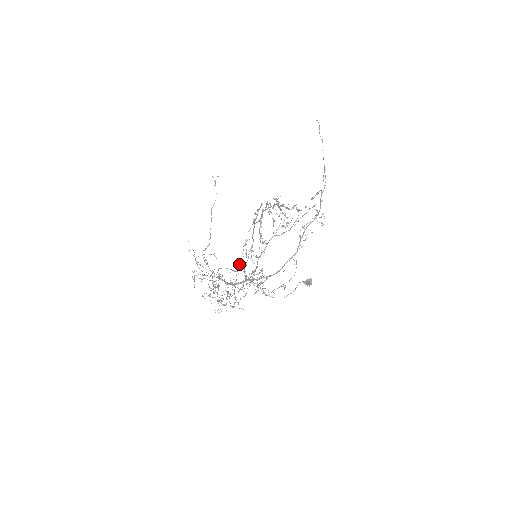
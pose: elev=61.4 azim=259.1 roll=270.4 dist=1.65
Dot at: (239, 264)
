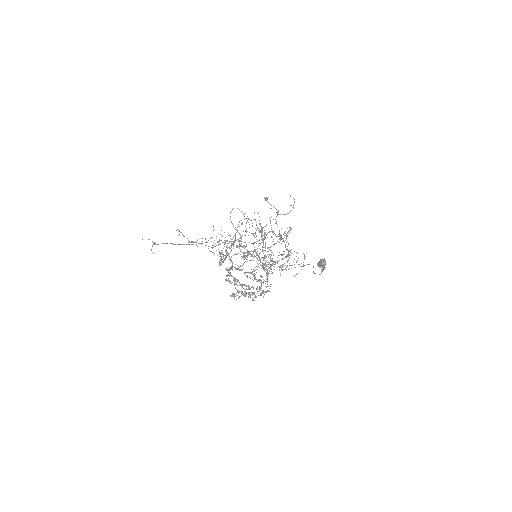
Dot at: occluded
